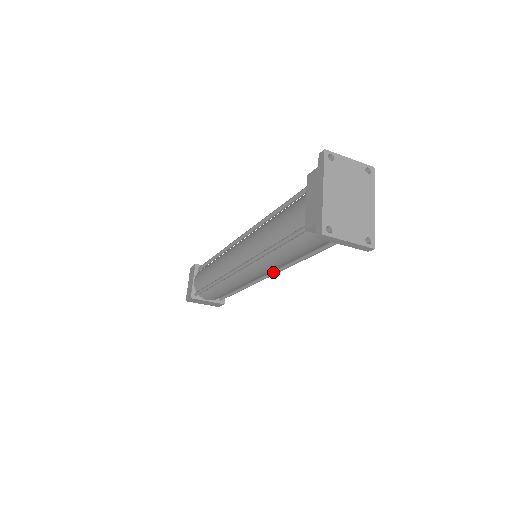
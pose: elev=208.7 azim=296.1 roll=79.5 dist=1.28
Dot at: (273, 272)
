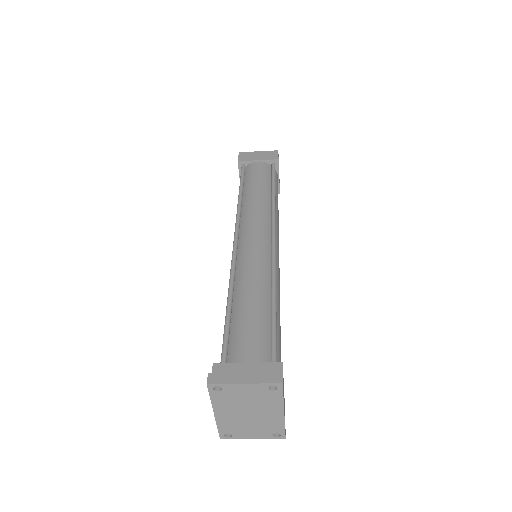
Dot at: occluded
